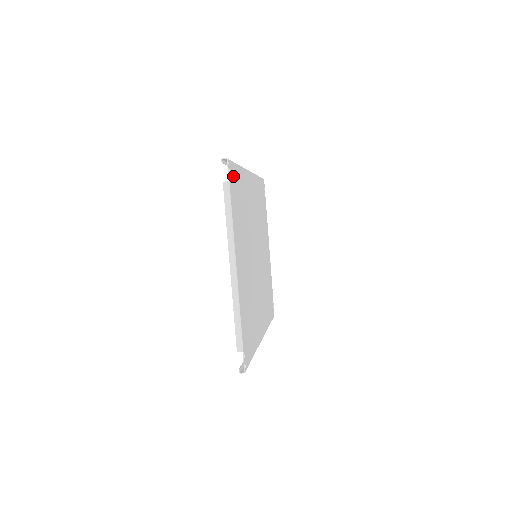
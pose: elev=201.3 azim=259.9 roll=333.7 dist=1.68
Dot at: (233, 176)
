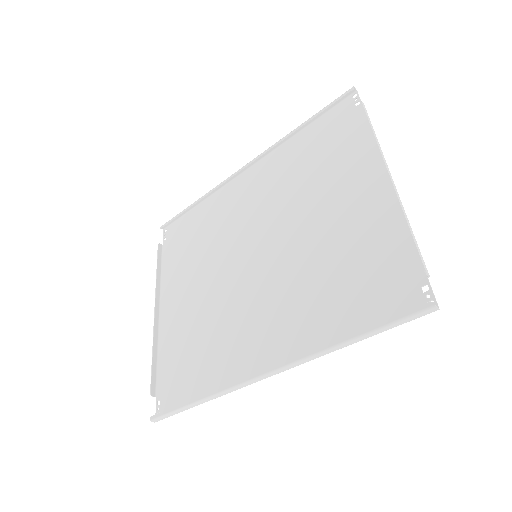
Dot at: (340, 116)
